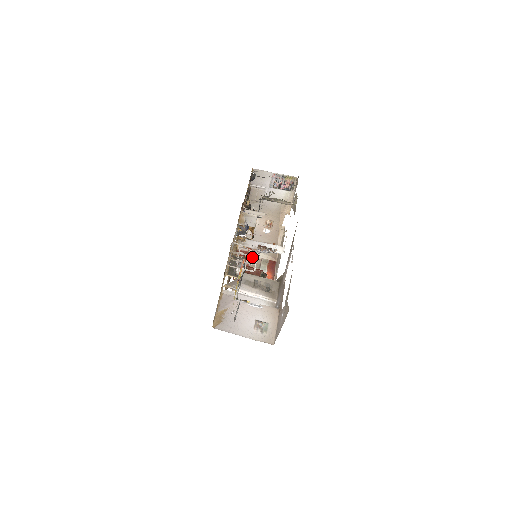
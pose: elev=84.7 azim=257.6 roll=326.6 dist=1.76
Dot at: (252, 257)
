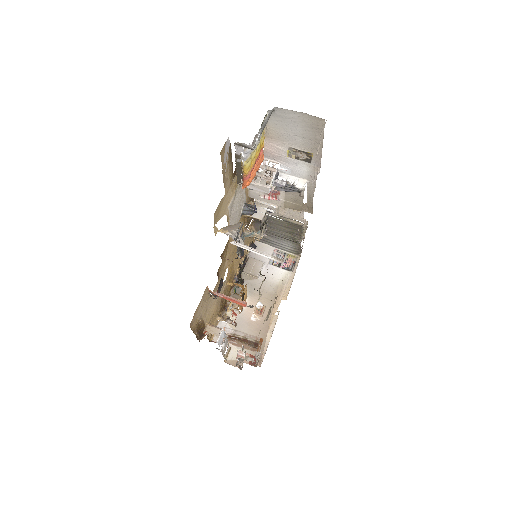
Dot at: (228, 356)
